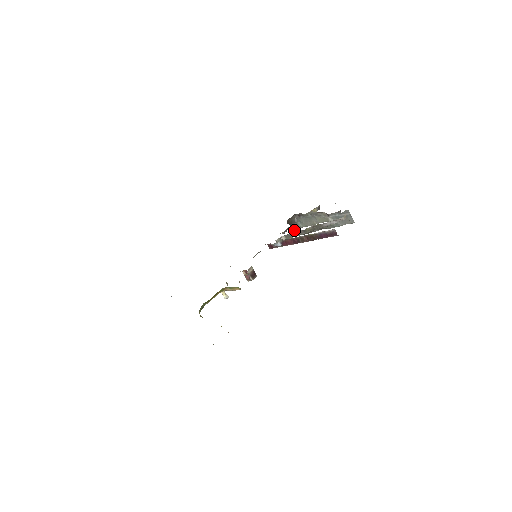
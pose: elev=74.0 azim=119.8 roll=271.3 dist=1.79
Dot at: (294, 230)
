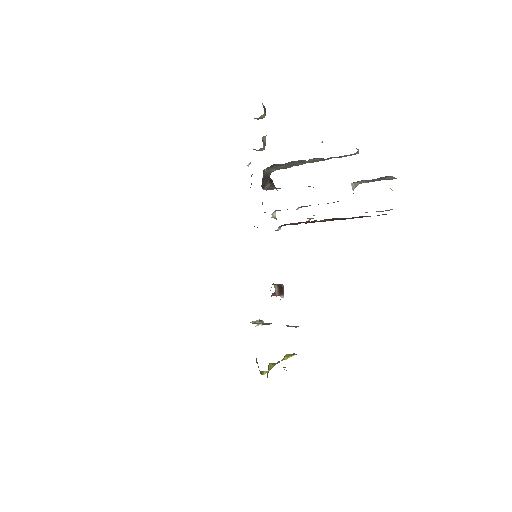
Dot at: (272, 185)
